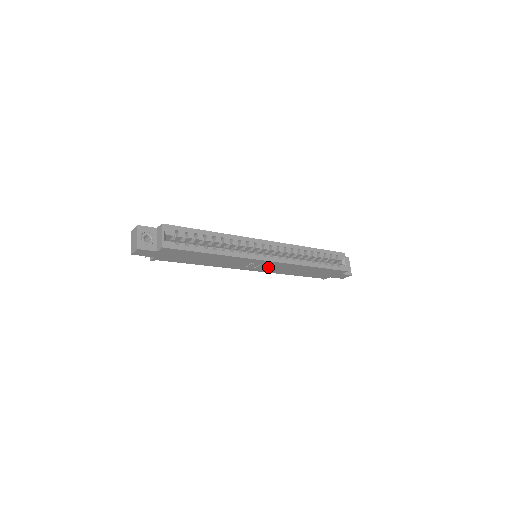
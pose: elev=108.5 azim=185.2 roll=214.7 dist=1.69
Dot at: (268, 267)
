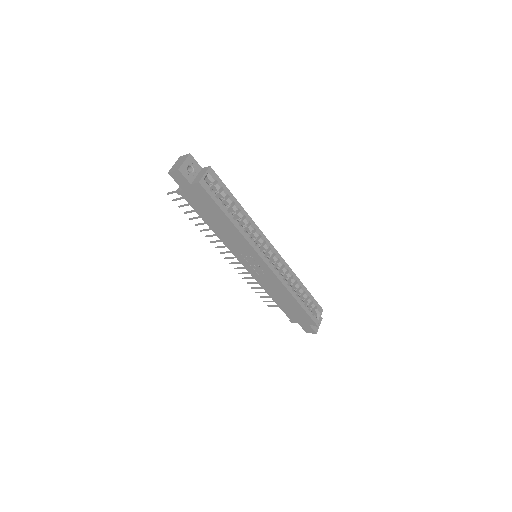
Dot at: (260, 272)
